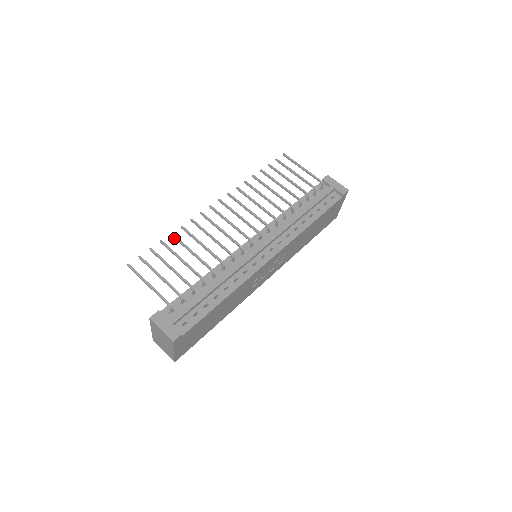
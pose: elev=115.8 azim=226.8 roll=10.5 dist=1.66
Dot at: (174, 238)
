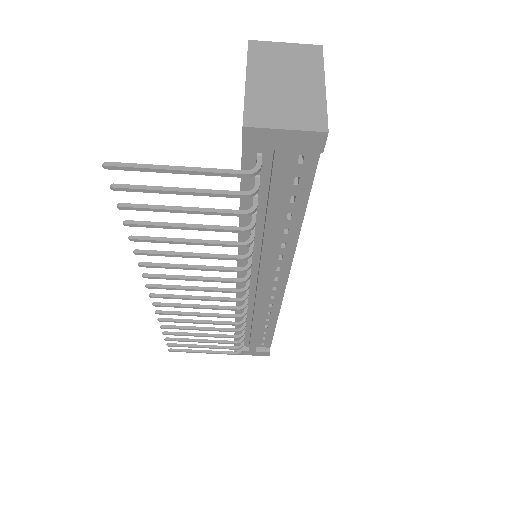
Dot at: (168, 327)
